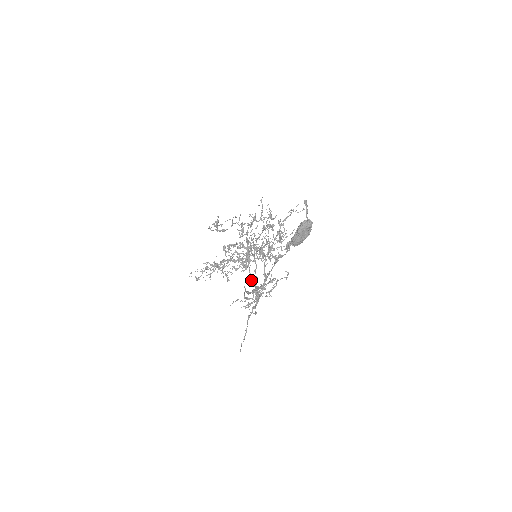
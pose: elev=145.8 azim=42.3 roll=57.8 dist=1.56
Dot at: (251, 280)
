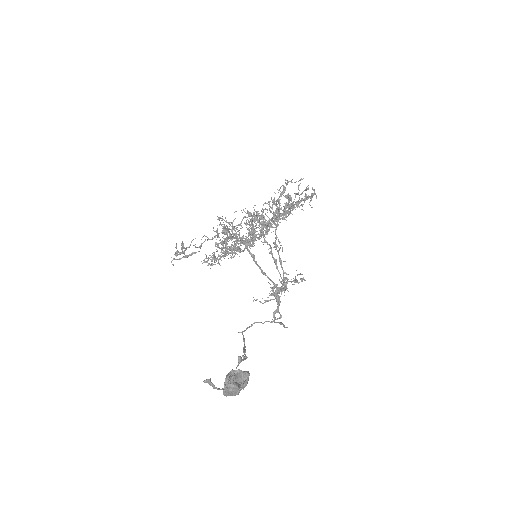
Dot at: (265, 275)
